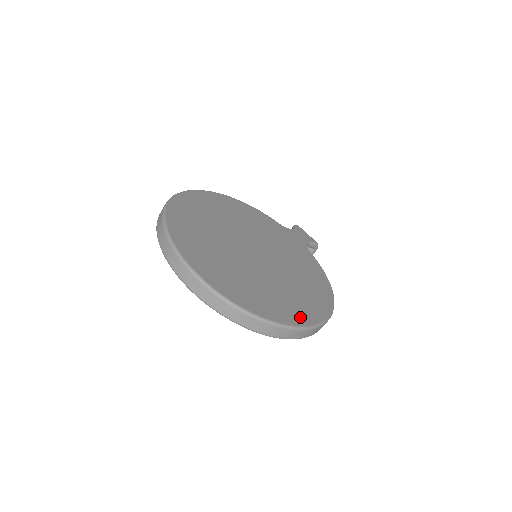
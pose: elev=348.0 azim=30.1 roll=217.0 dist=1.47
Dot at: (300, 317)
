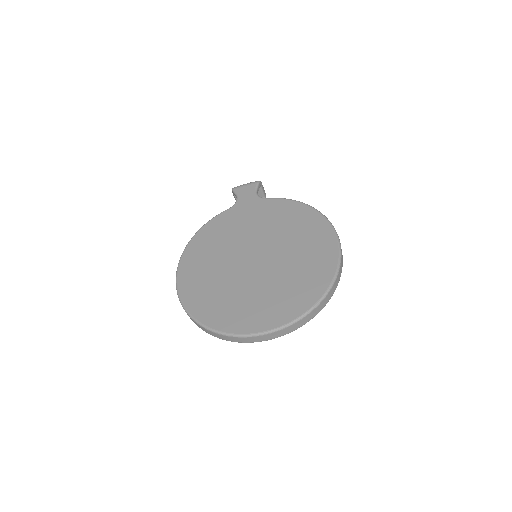
Dot at: (329, 262)
